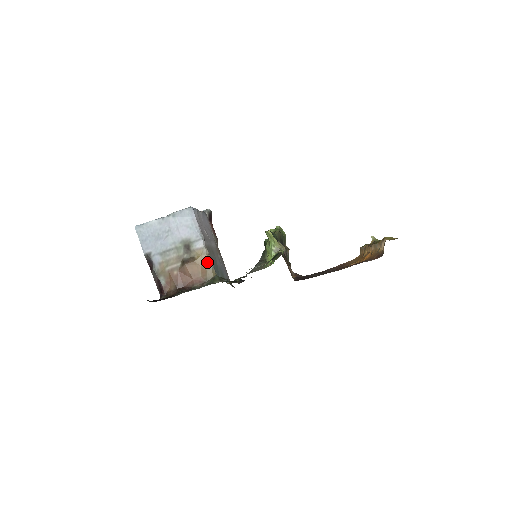
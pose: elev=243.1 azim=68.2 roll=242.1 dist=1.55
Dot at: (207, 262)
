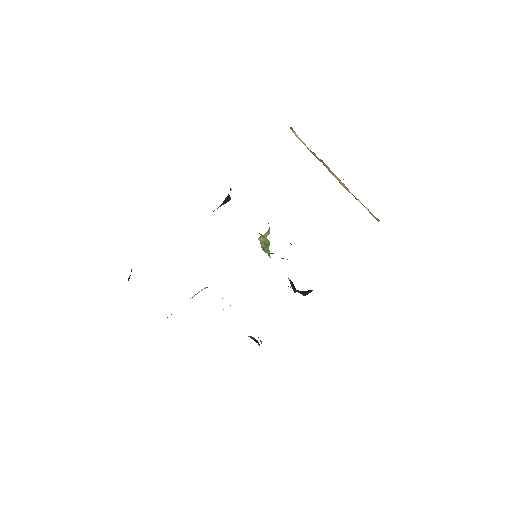
Dot at: occluded
